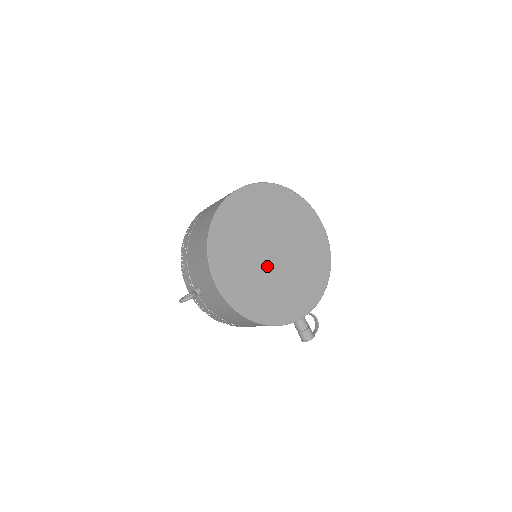
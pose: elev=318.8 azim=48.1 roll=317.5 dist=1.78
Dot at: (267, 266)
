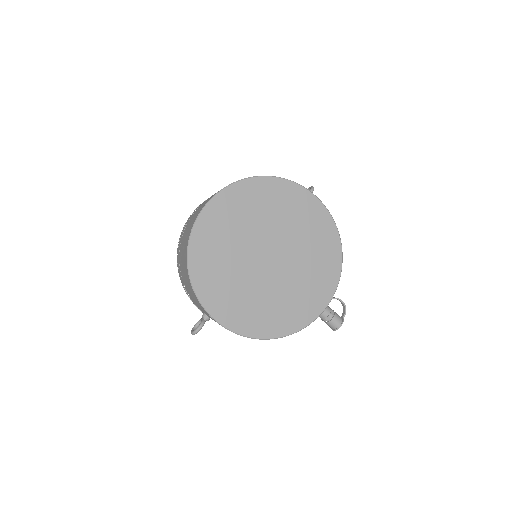
Dot at: (265, 276)
